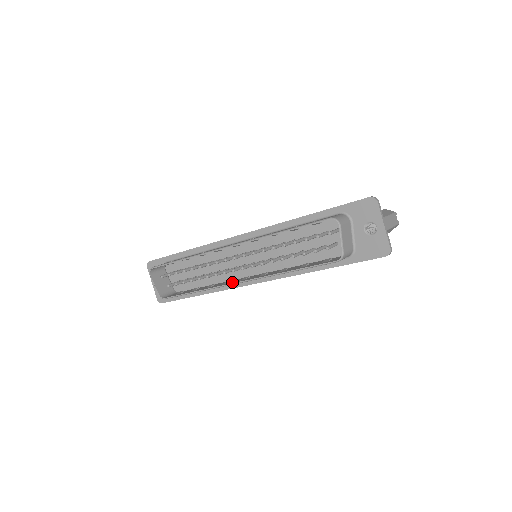
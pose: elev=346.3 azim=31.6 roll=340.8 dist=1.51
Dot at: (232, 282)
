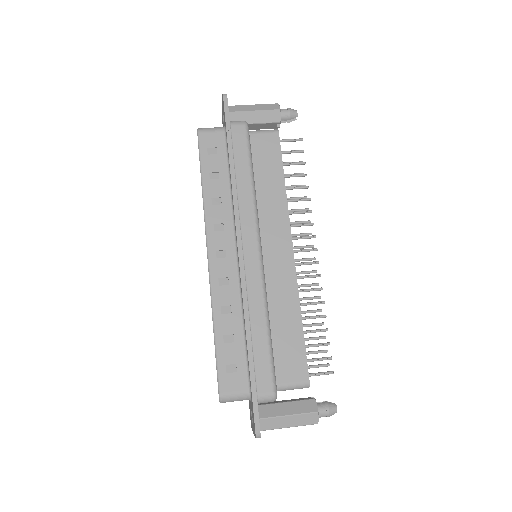
Dot at: occluded
